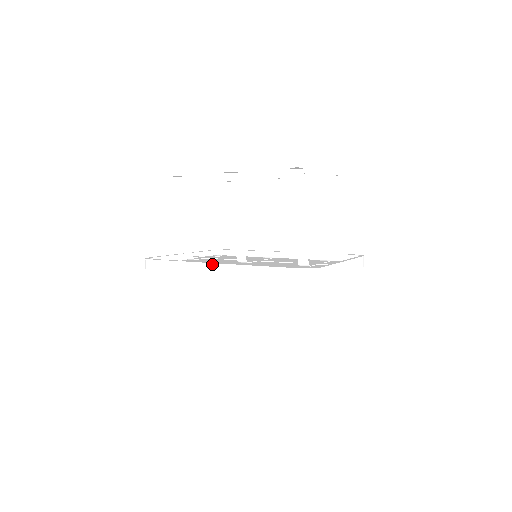
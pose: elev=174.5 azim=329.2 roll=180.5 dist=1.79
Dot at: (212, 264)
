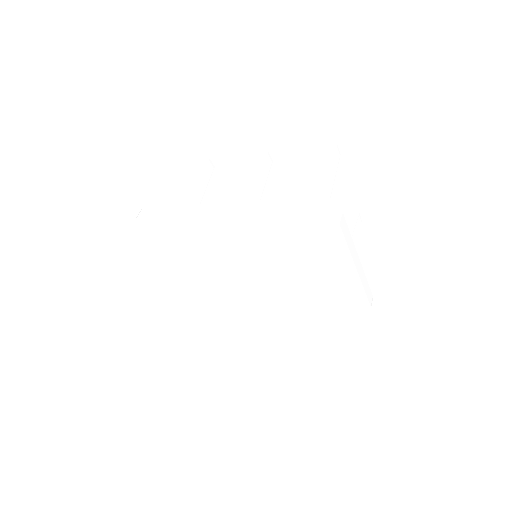
Dot at: (217, 205)
